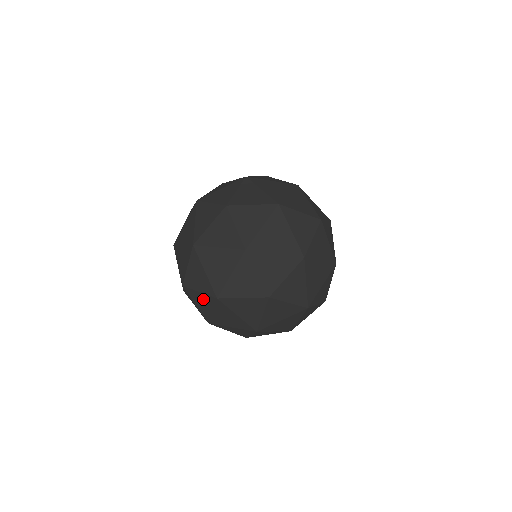
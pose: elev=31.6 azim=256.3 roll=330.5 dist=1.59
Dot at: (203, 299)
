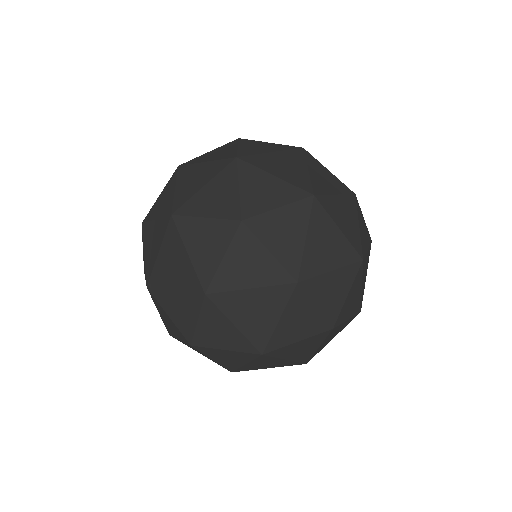
Dot at: (231, 355)
